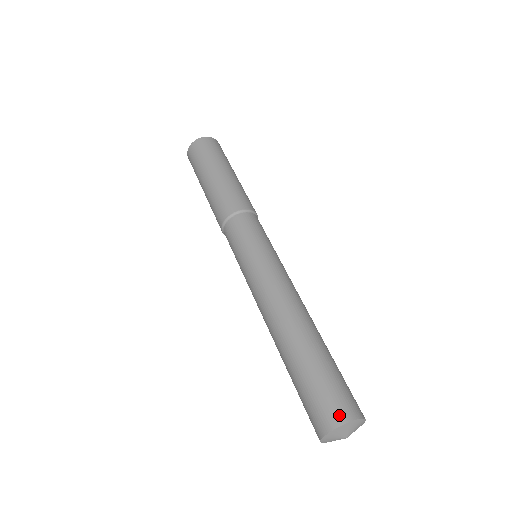
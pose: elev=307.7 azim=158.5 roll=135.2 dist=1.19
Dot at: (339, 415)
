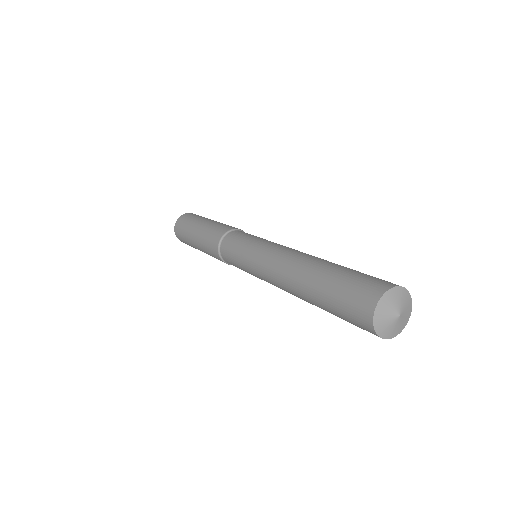
Dot at: occluded
